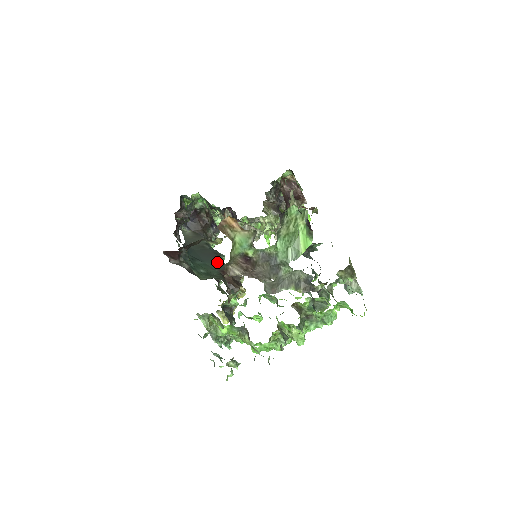
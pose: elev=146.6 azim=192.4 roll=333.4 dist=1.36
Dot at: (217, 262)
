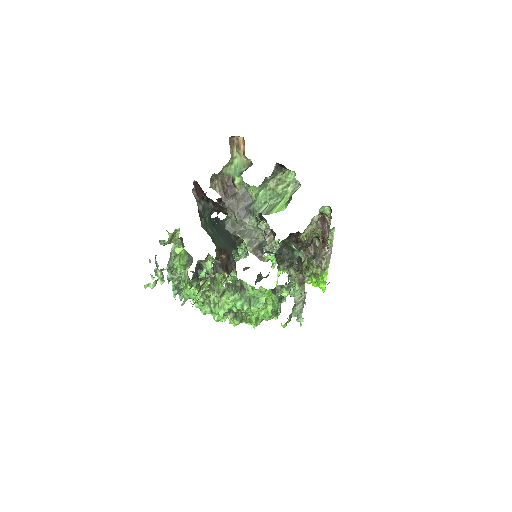
Dot at: (228, 245)
